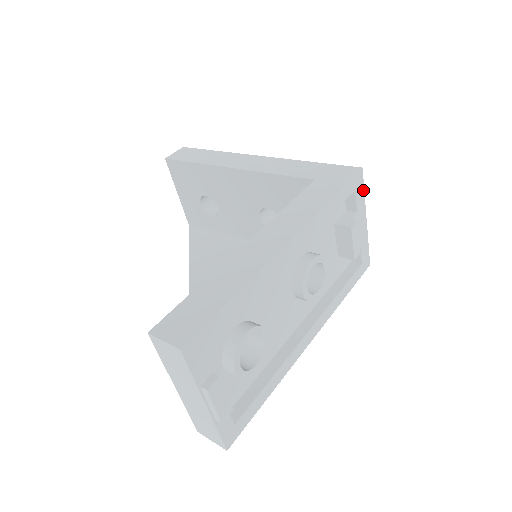
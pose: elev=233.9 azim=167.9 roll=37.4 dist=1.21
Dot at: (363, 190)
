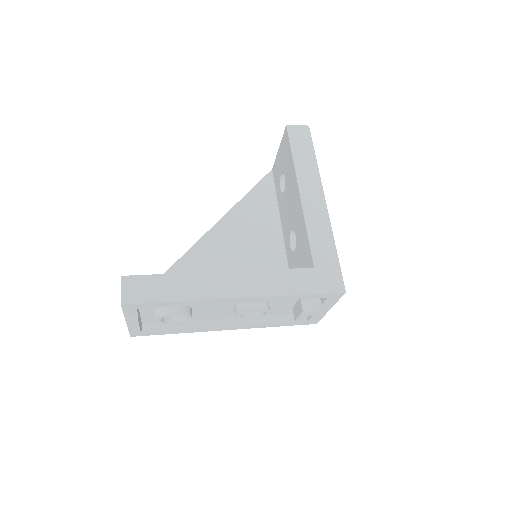
Dot at: (338, 299)
